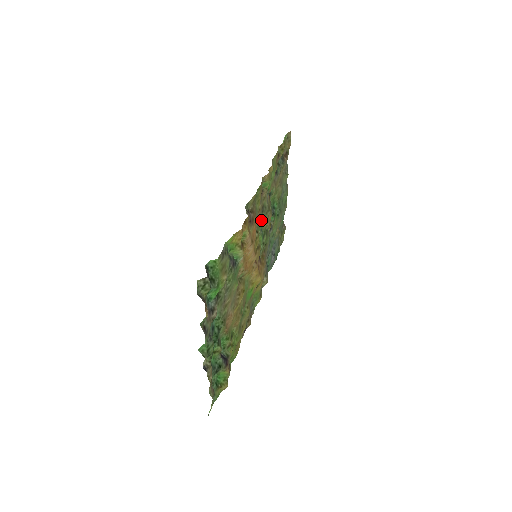
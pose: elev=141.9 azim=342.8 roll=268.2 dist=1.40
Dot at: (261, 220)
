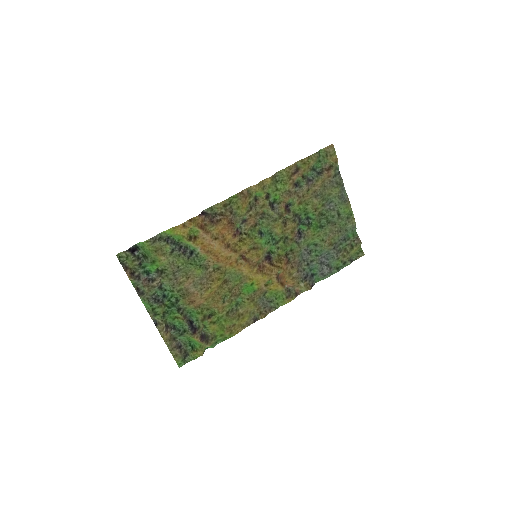
Dot at: (257, 225)
